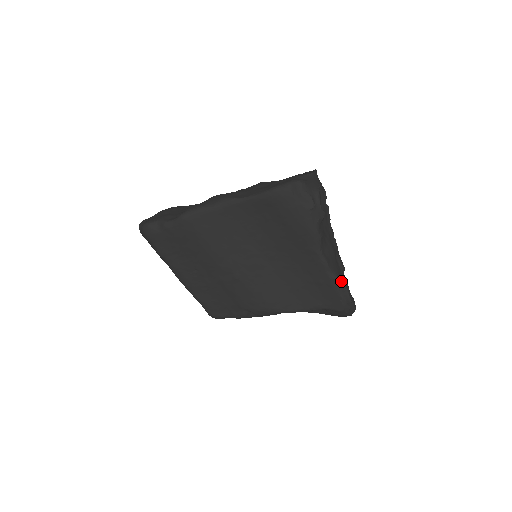
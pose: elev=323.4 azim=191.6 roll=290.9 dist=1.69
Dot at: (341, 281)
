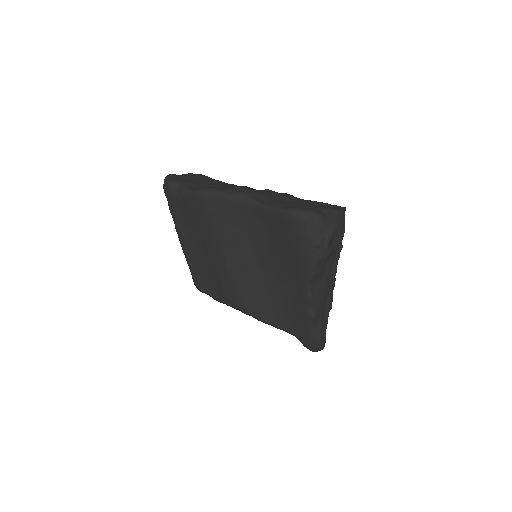
Dot at: (318, 320)
